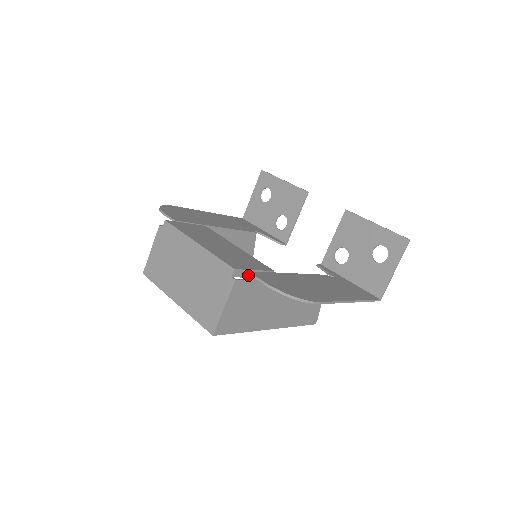
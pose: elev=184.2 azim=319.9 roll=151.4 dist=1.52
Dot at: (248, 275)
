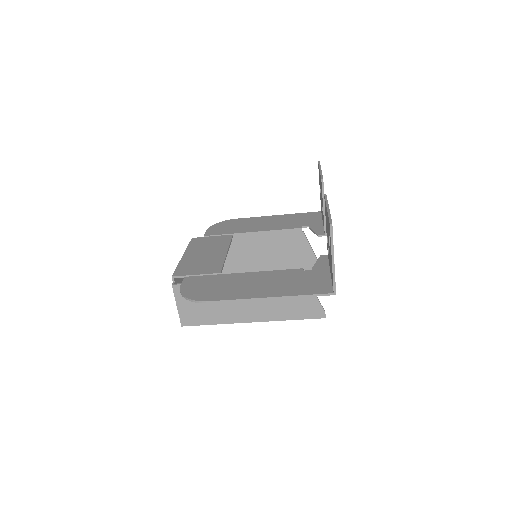
Dot at: occluded
